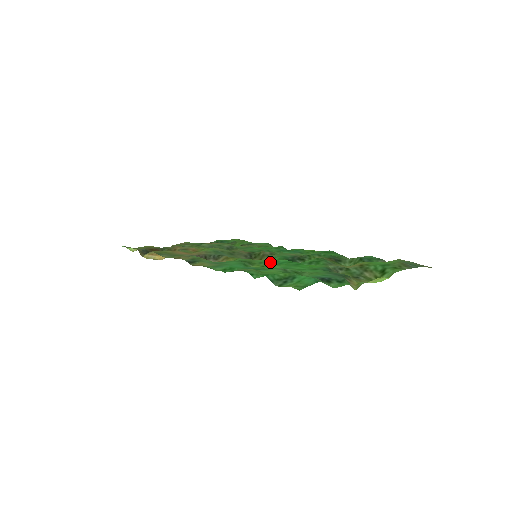
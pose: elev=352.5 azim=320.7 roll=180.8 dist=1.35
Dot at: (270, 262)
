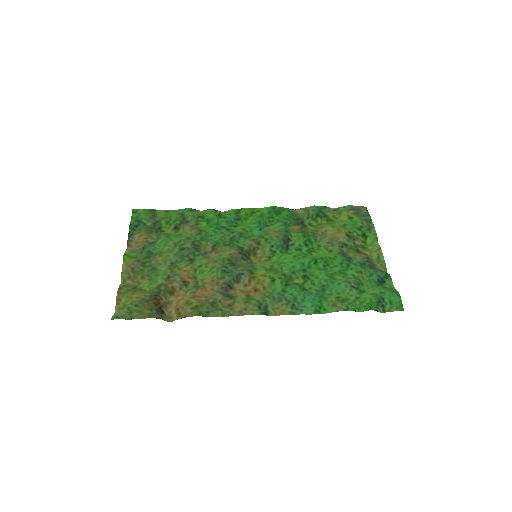
Dot at: (299, 268)
